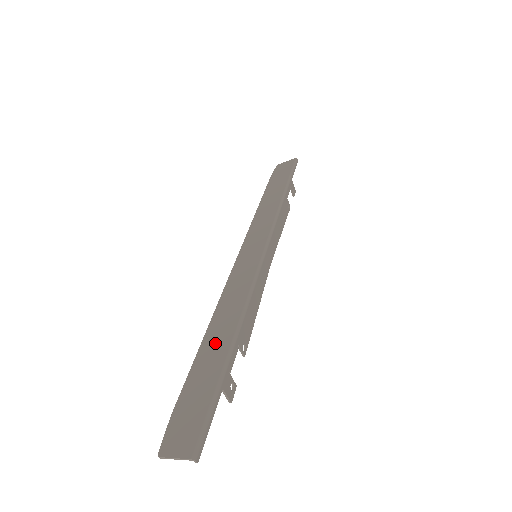
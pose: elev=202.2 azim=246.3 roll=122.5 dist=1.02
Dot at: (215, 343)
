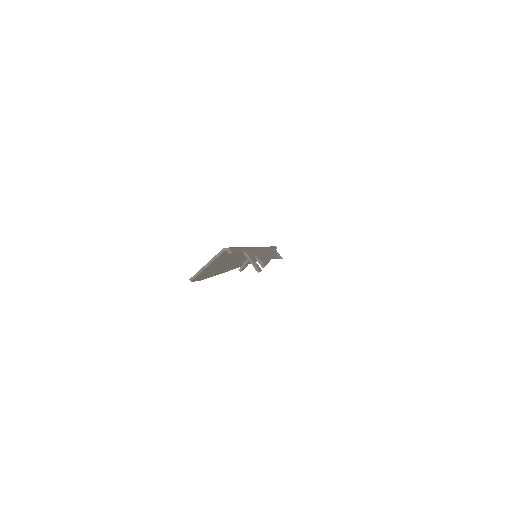
Dot at: occluded
